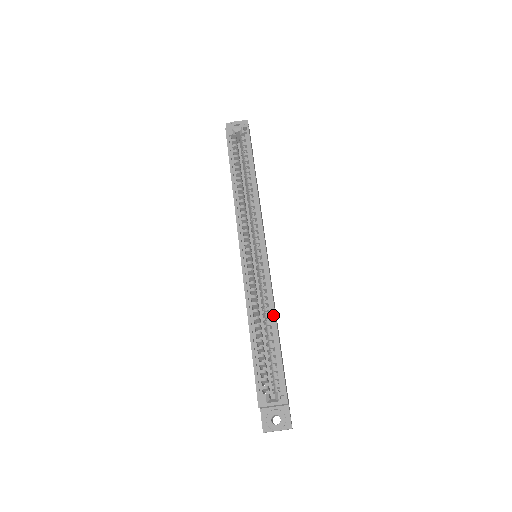
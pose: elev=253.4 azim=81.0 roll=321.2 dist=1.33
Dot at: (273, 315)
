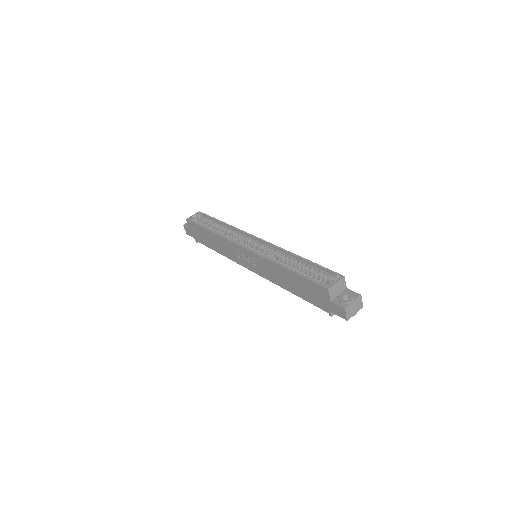
Dot at: (293, 255)
